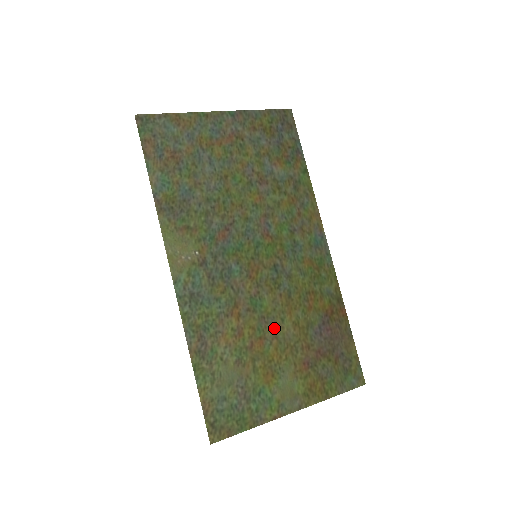
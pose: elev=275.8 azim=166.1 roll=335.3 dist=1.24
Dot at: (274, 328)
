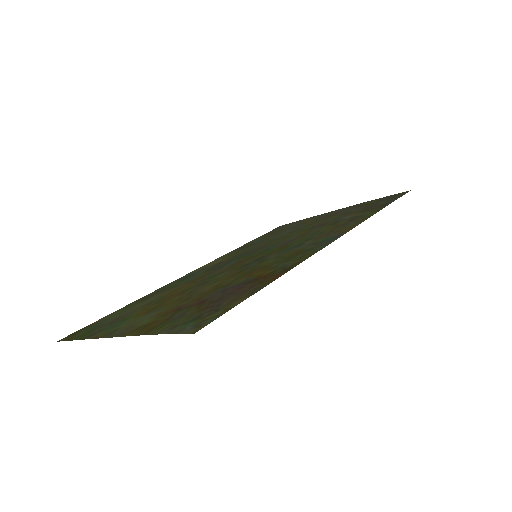
Dot at: (199, 288)
